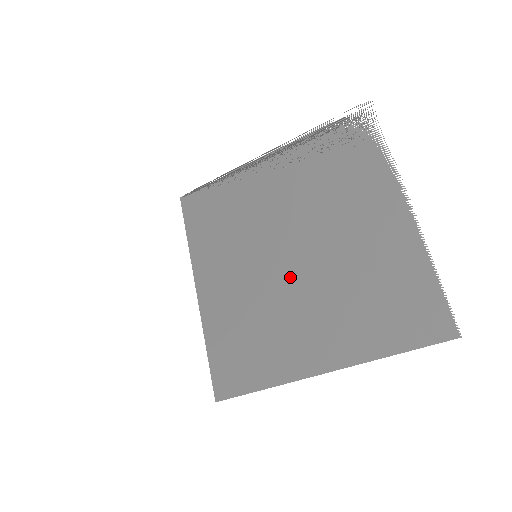
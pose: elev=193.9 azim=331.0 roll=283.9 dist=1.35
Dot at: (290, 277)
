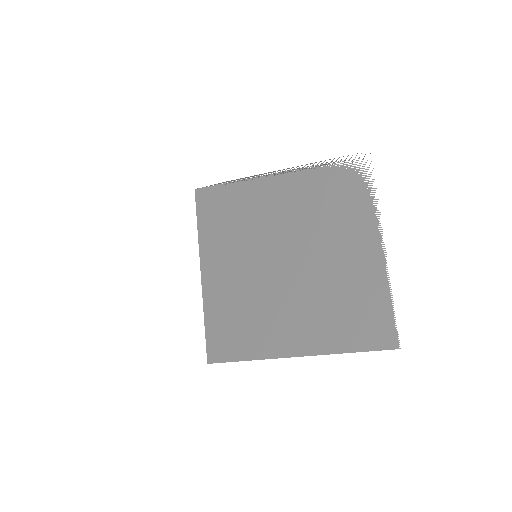
Dot at: (282, 279)
